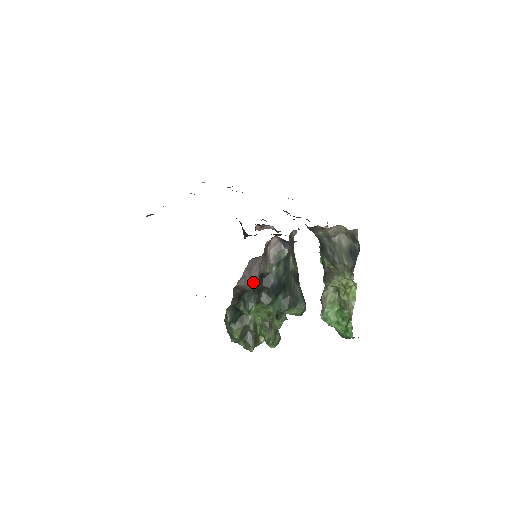
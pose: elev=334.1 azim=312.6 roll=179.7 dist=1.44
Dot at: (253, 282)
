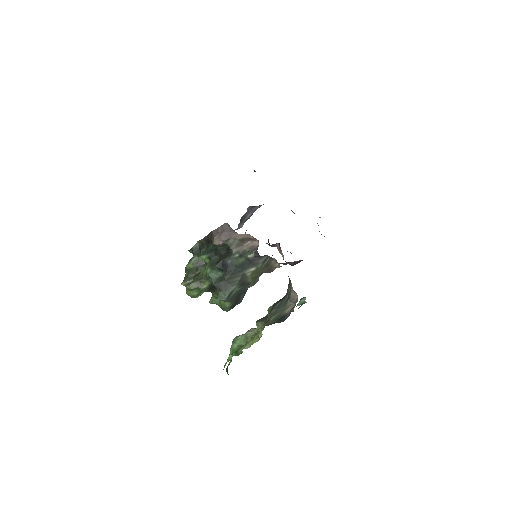
Dot at: (217, 240)
